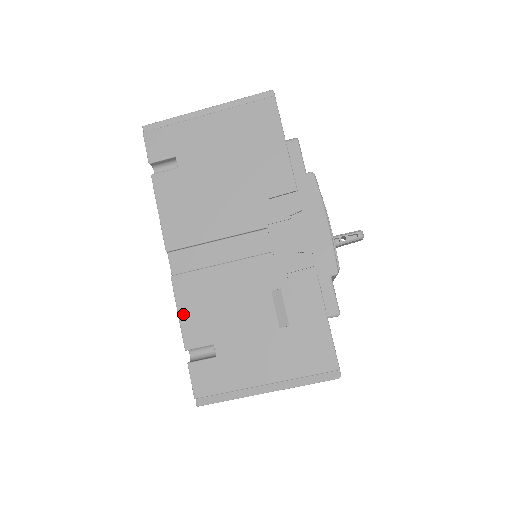
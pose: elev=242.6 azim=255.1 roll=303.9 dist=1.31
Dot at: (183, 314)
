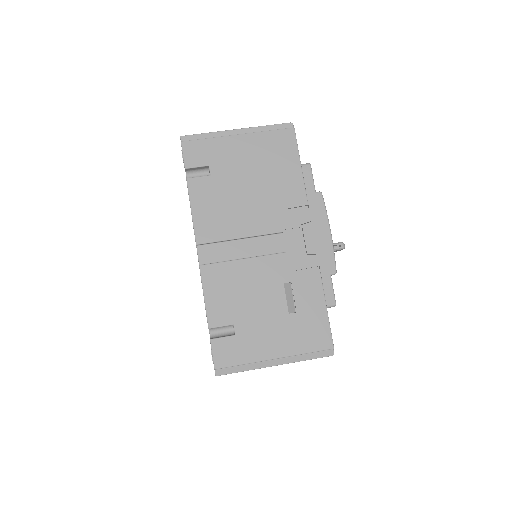
Dot at: (208, 298)
